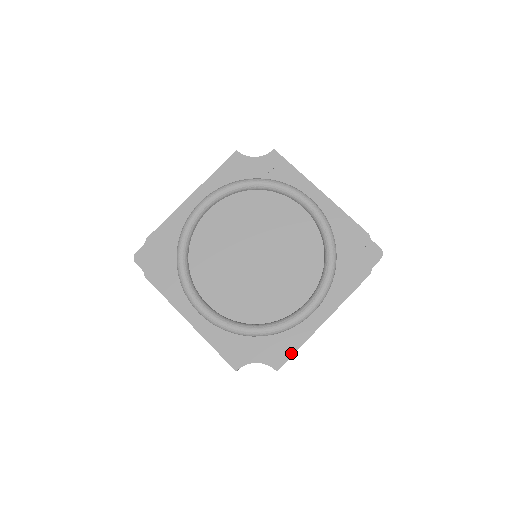
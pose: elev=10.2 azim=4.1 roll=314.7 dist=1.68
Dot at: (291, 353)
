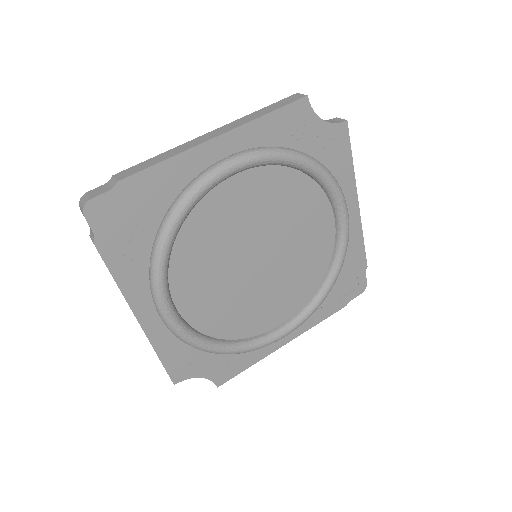
Dot at: (240, 371)
